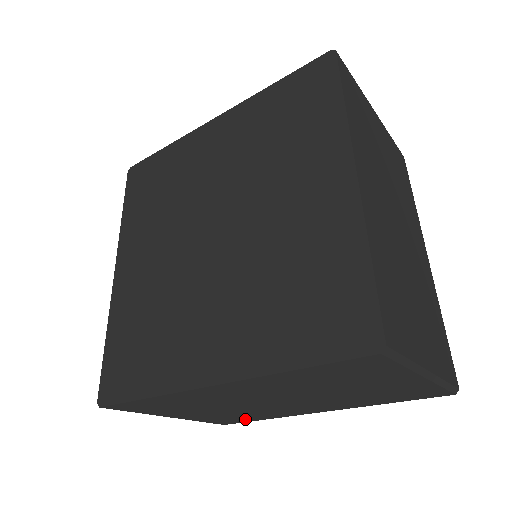
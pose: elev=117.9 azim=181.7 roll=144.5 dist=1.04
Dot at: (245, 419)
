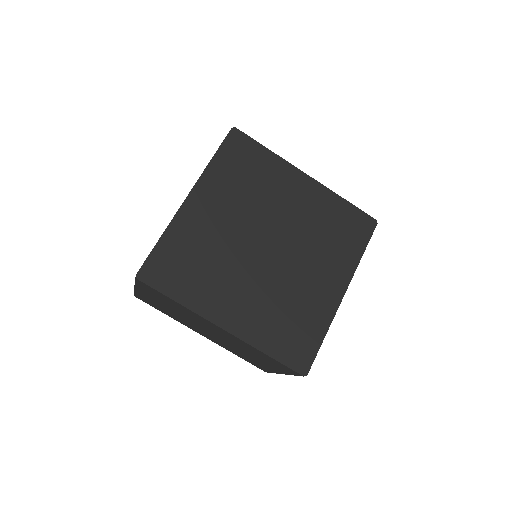
Dot at: (158, 308)
